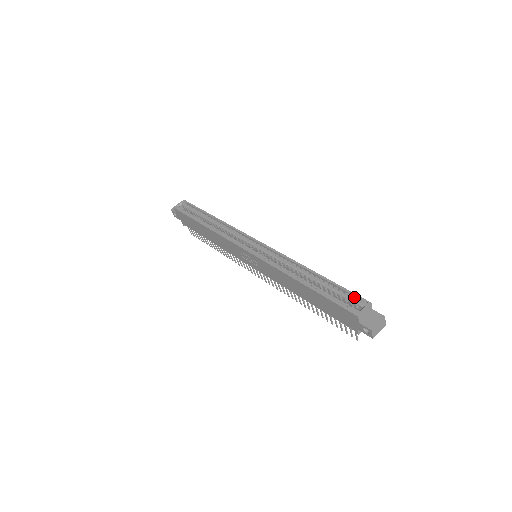
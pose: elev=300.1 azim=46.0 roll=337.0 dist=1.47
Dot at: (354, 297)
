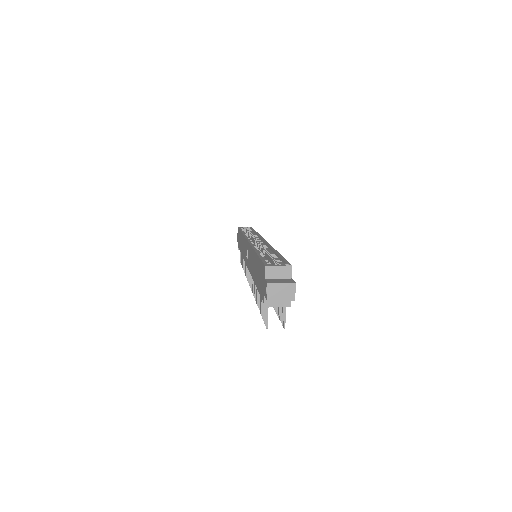
Dot at: occluded
